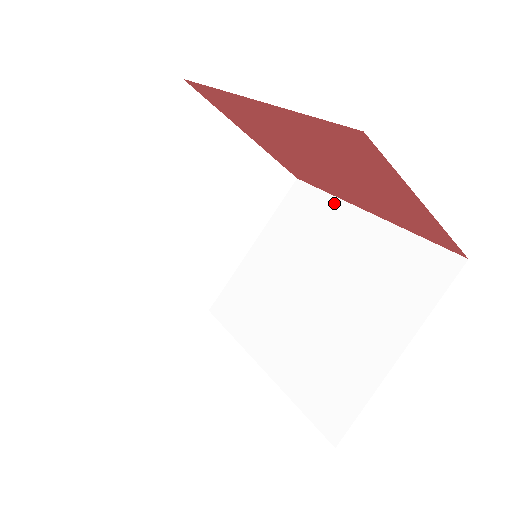
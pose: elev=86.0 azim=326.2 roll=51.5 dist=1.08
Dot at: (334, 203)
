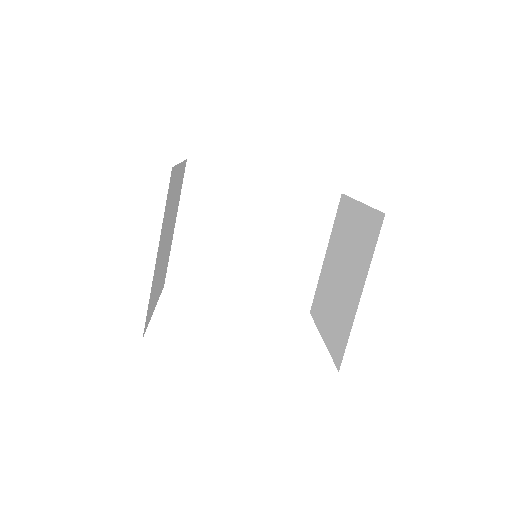
Dot at: (236, 175)
